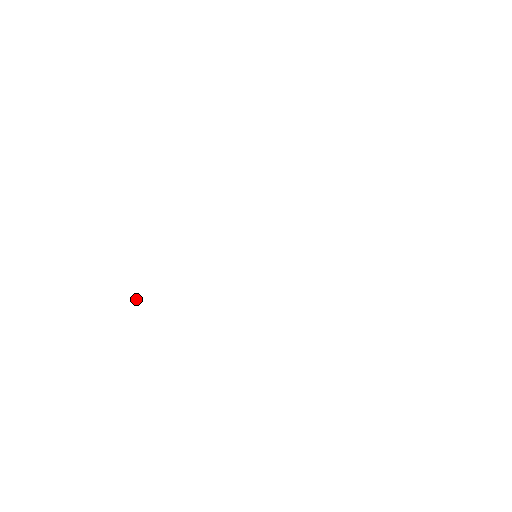
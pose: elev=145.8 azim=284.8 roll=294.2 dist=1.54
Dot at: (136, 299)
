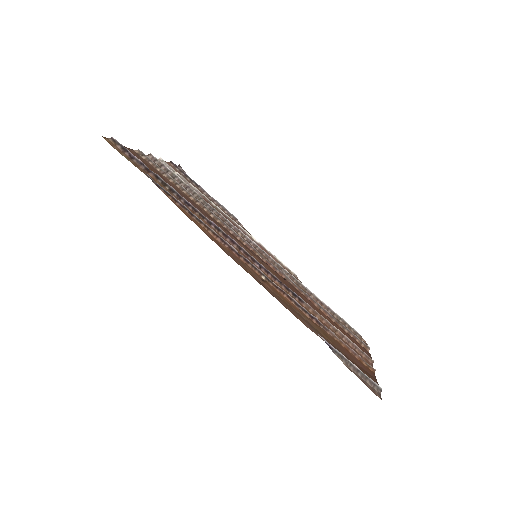
Dot at: (163, 161)
